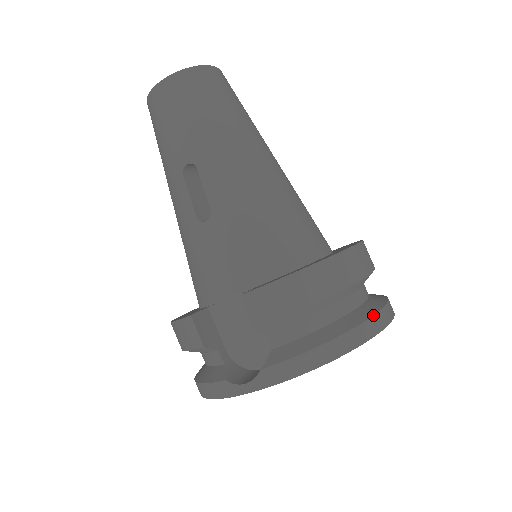
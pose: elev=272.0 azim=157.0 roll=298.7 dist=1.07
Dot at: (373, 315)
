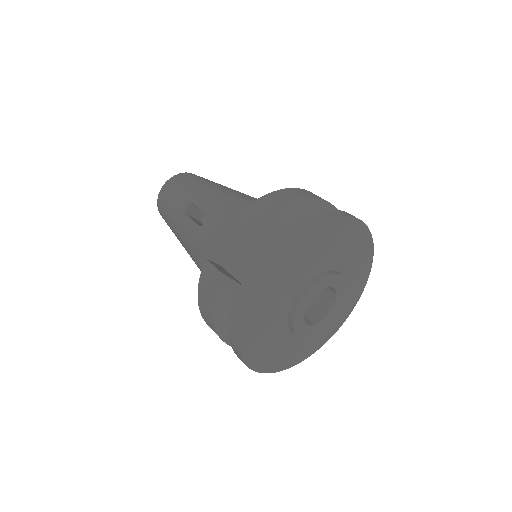
Dot at: (340, 210)
